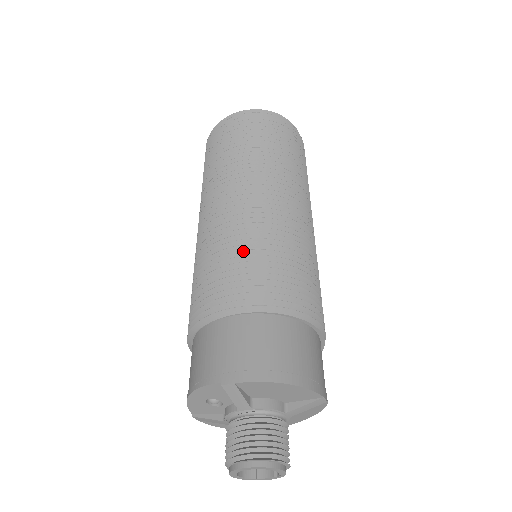
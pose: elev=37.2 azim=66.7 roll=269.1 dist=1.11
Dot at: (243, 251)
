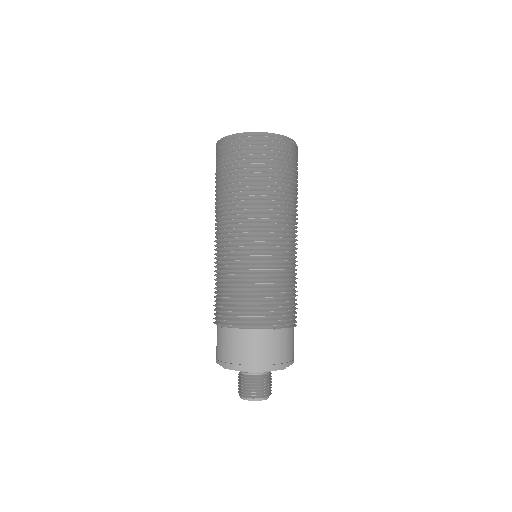
Dot at: (230, 284)
